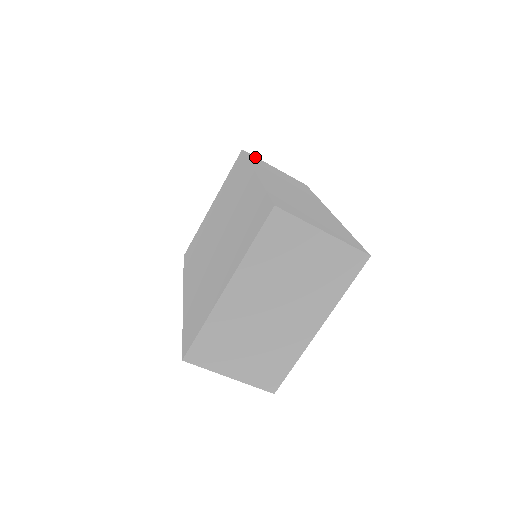
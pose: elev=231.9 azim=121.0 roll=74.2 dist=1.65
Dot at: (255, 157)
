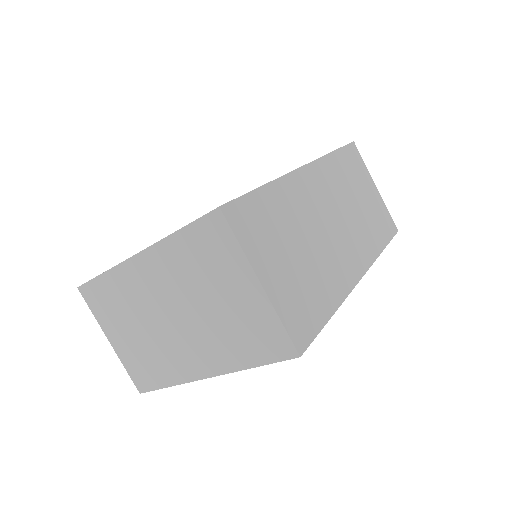
Dot at: (360, 159)
